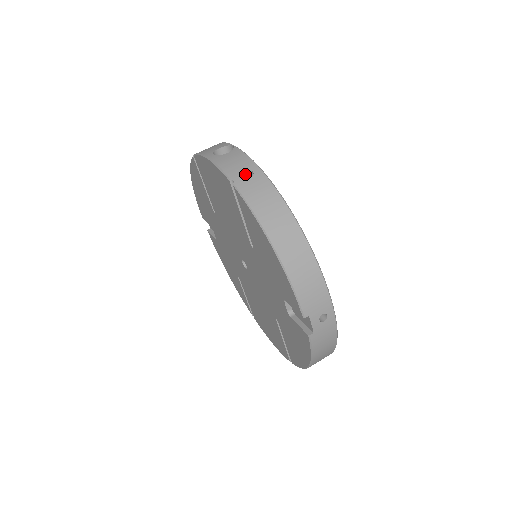
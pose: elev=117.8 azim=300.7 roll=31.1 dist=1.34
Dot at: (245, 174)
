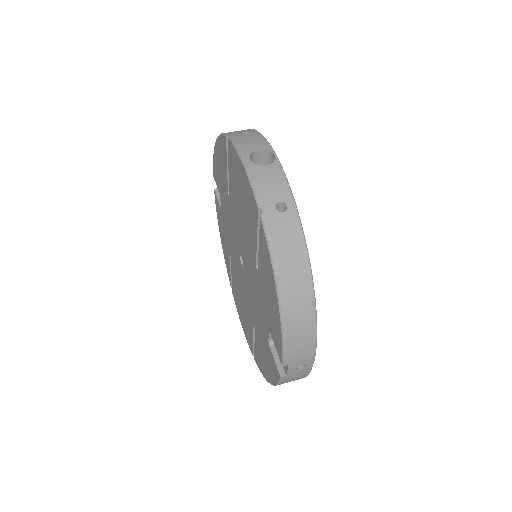
Dot at: (277, 205)
